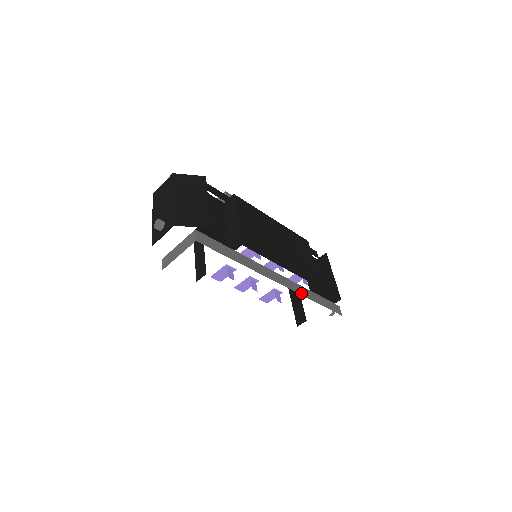
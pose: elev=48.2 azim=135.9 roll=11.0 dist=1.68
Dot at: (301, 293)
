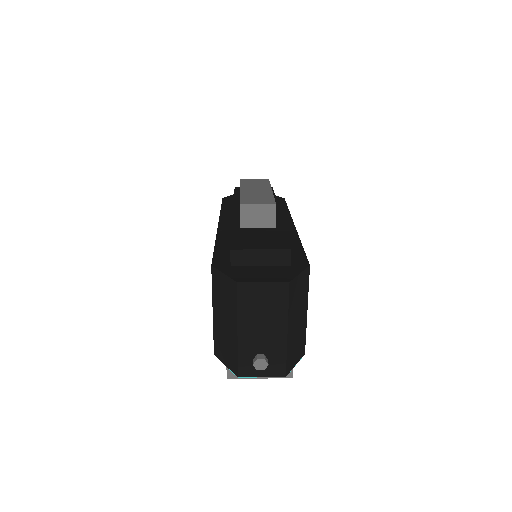
Dot at: occluded
